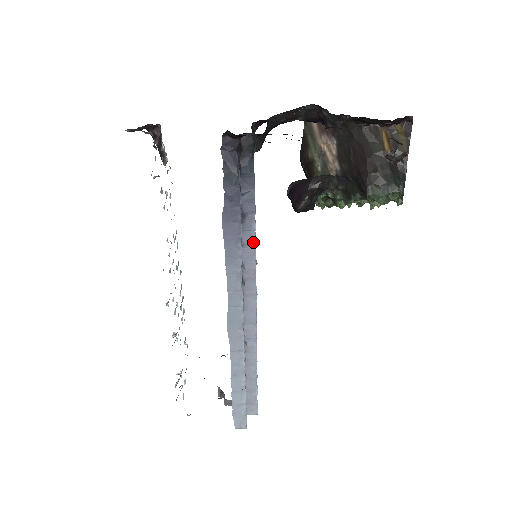
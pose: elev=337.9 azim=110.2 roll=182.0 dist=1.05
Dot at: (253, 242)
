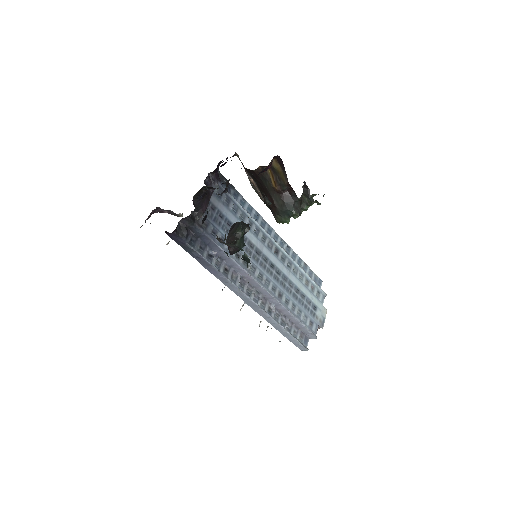
Dot at: (235, 263)
